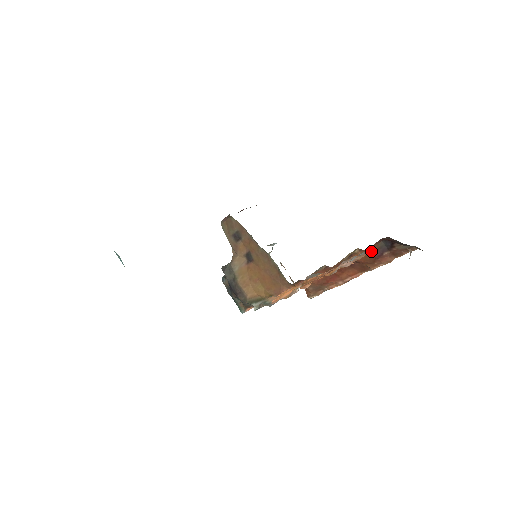
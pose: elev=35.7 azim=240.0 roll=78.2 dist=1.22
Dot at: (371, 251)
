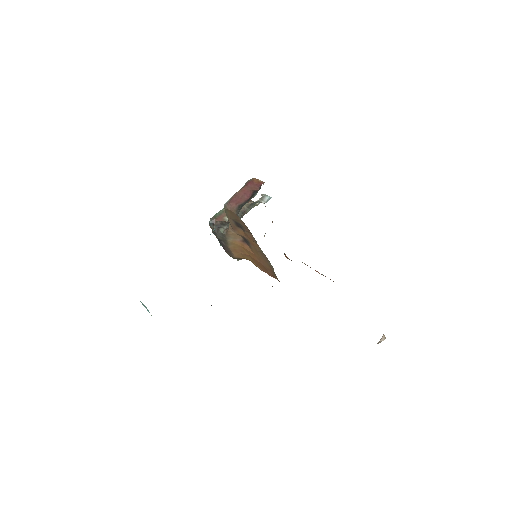
Dot at: occluded
